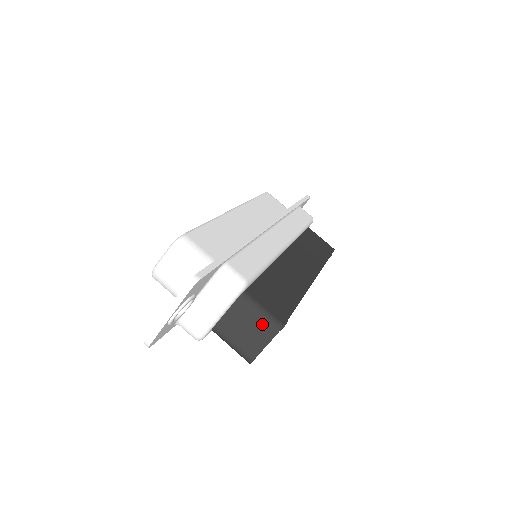
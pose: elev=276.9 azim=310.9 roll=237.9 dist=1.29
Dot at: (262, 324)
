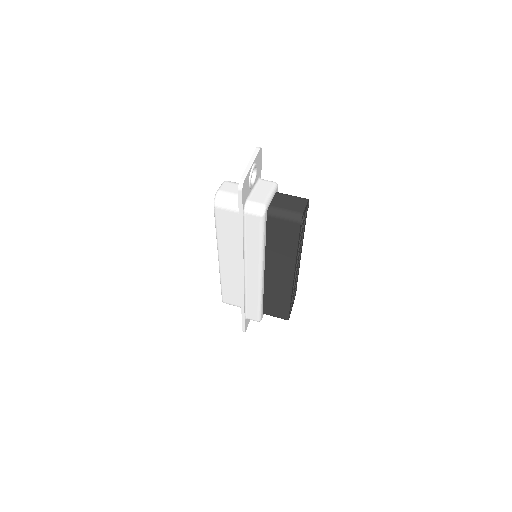
Dot at: (297, 198)
